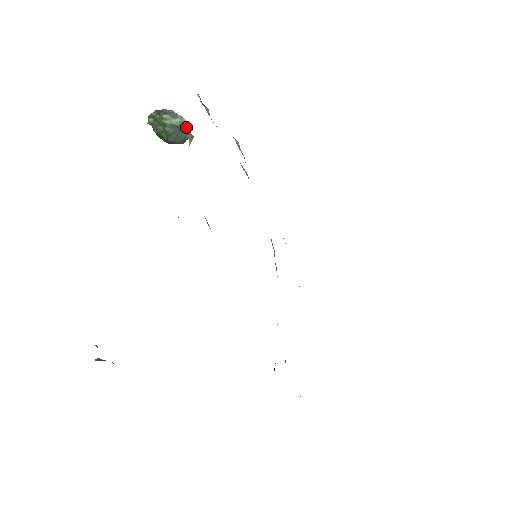
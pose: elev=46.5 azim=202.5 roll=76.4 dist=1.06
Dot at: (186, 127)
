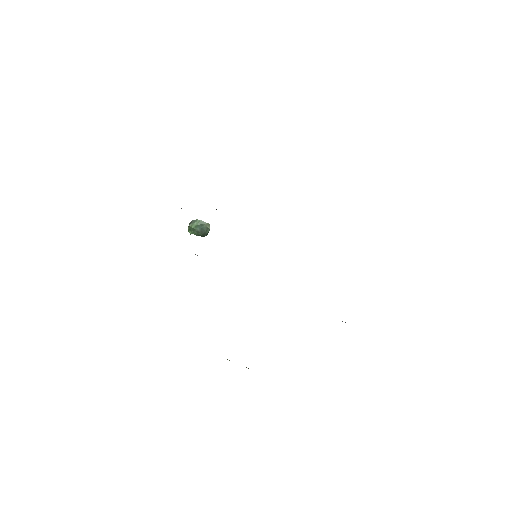
Dot at: (202, 222)
